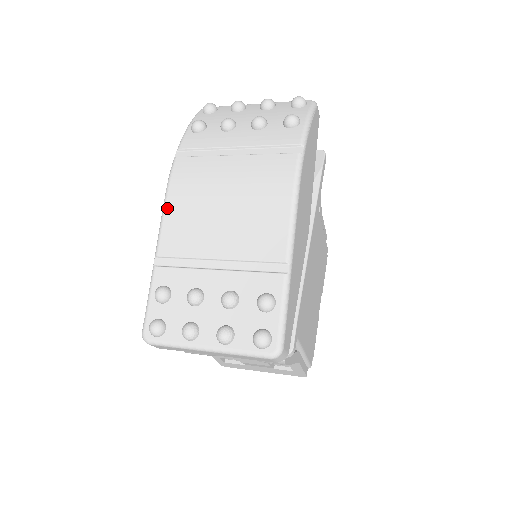
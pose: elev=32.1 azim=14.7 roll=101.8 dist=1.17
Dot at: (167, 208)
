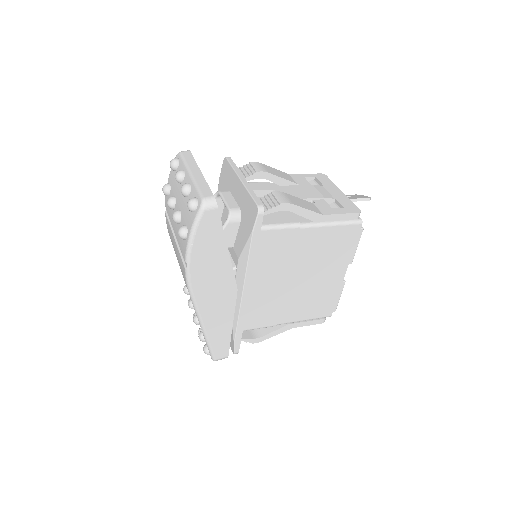
Dot at: occluded
